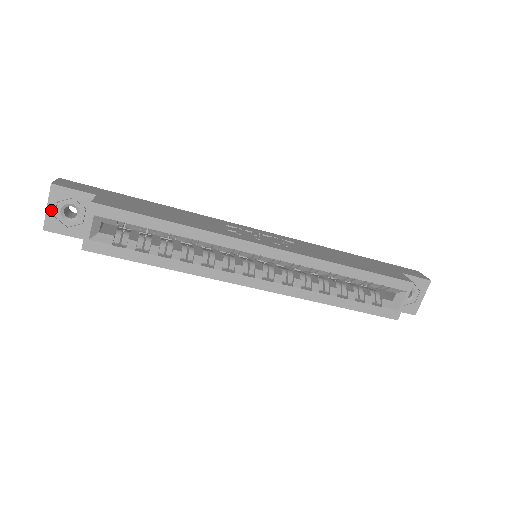
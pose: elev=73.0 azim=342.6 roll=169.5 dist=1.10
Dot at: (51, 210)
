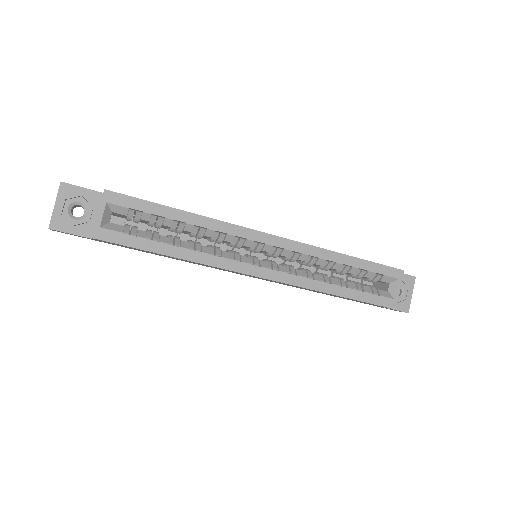
Dot at: (58, 208)
